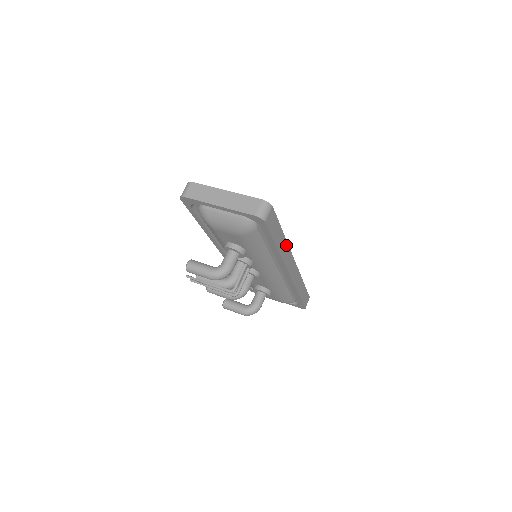
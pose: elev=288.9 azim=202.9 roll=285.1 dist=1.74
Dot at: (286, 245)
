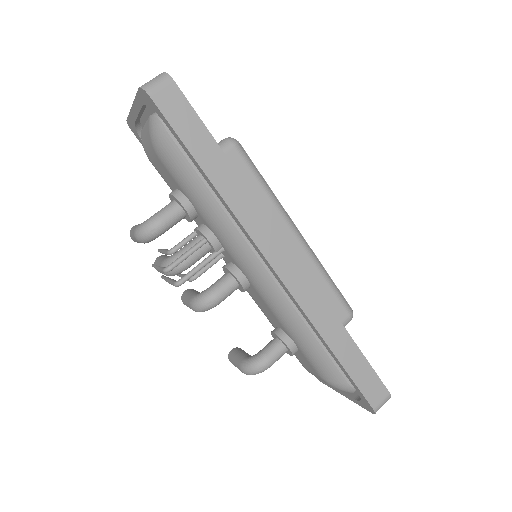
Dot at: (246, 193)
